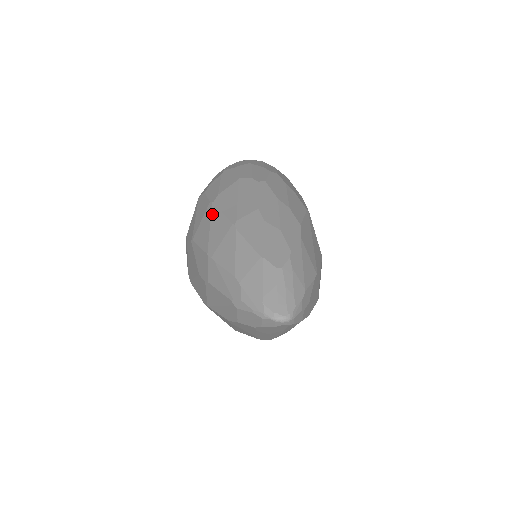
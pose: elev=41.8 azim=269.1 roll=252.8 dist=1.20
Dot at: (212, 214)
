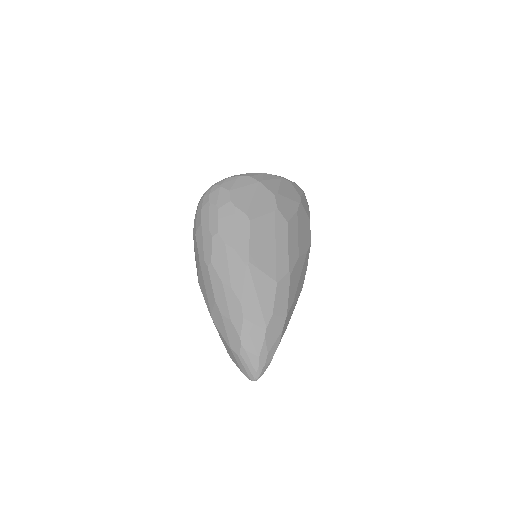
Dot at: occluded
